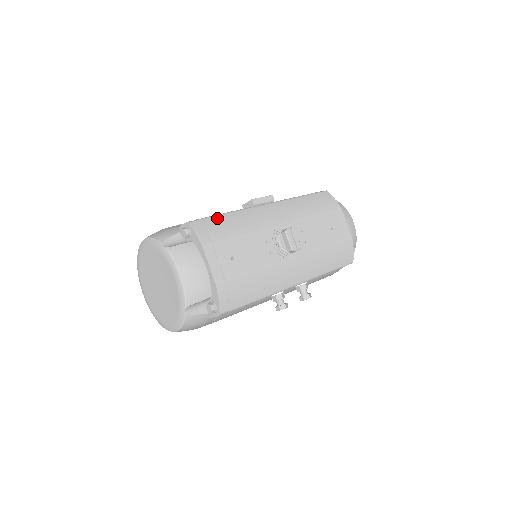
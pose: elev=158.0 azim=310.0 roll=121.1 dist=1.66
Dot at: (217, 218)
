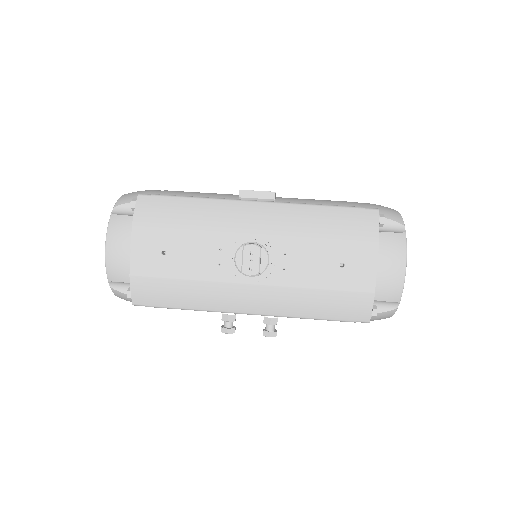
Dot at: (175, 200)
